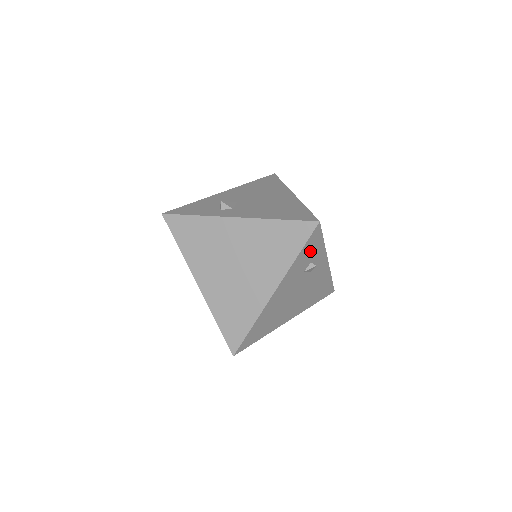
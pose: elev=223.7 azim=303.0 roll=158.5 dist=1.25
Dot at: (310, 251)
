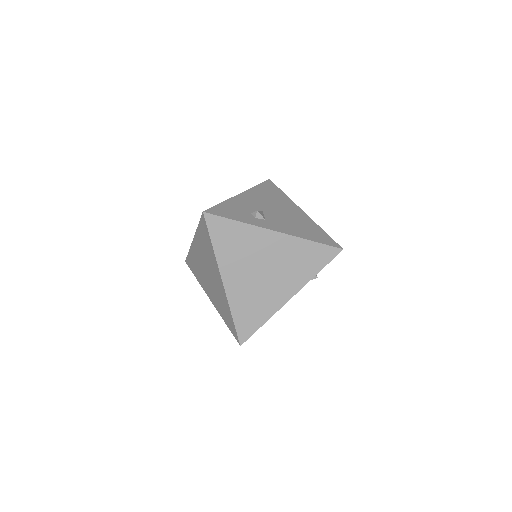
Dot at: occluded
